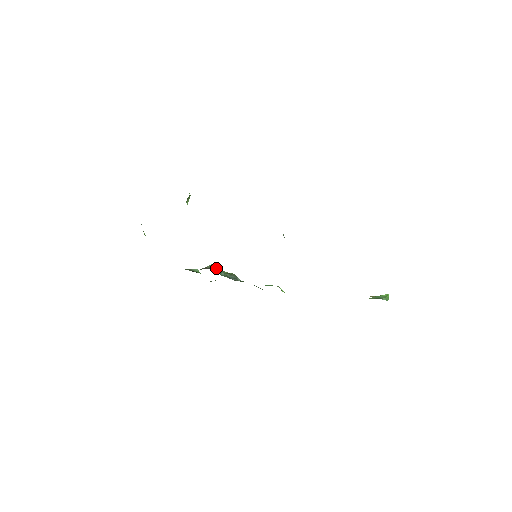
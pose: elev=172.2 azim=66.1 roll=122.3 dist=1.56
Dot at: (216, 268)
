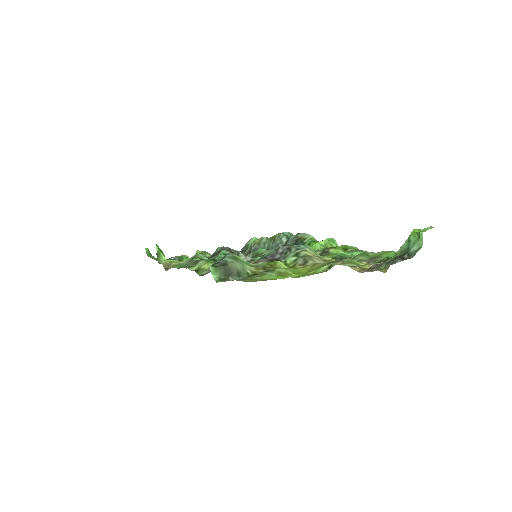
Dot at: (258, 243)
